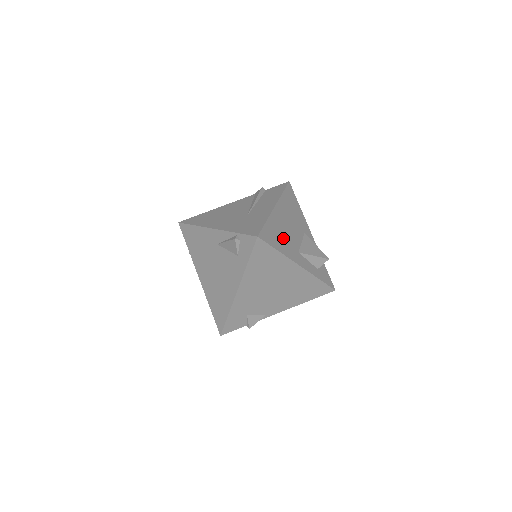
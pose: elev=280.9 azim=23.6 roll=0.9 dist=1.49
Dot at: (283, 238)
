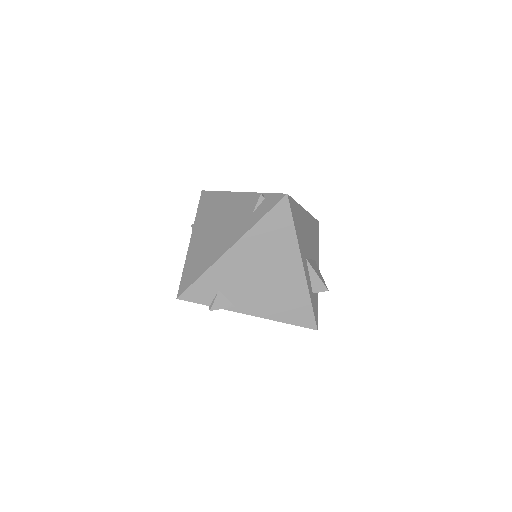
Dot at: (301, 231)
